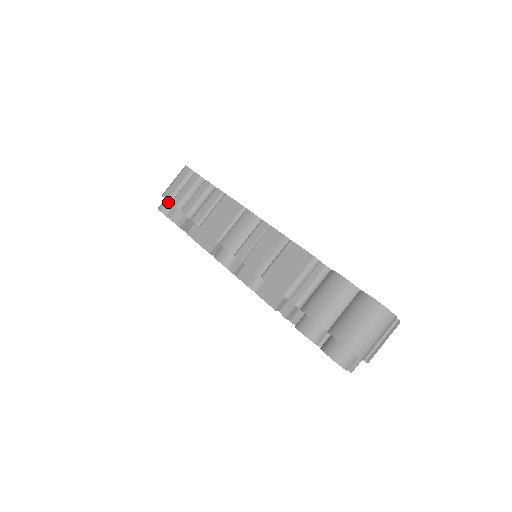
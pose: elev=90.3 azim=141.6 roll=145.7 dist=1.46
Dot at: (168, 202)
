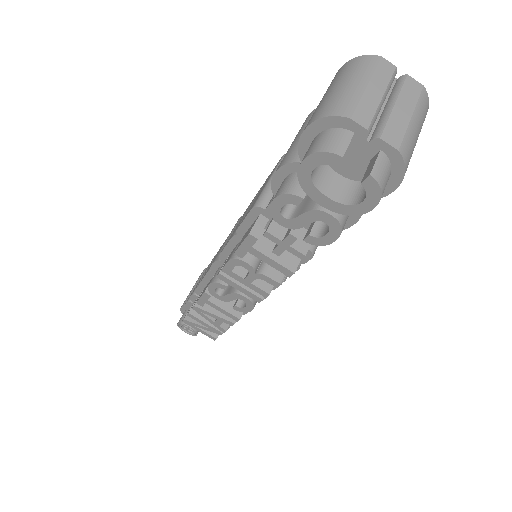
Dot at: (185, 311)
